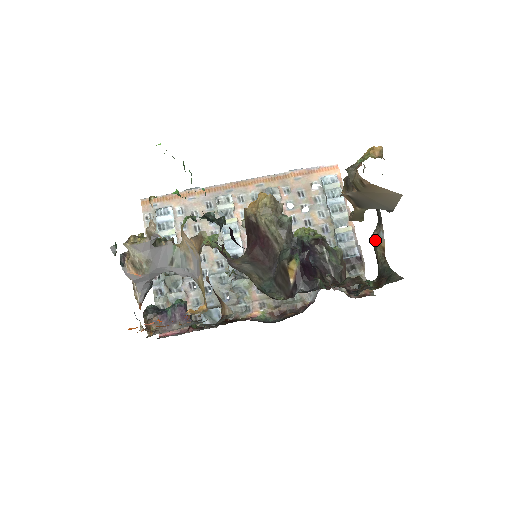
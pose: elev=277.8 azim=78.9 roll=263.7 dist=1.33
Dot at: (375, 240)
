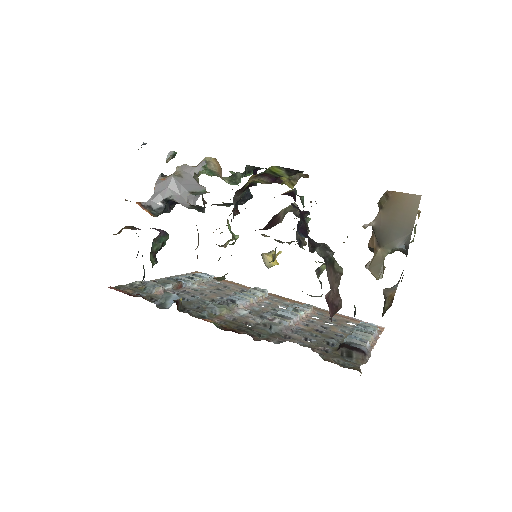
Dot at: (386, 291)
